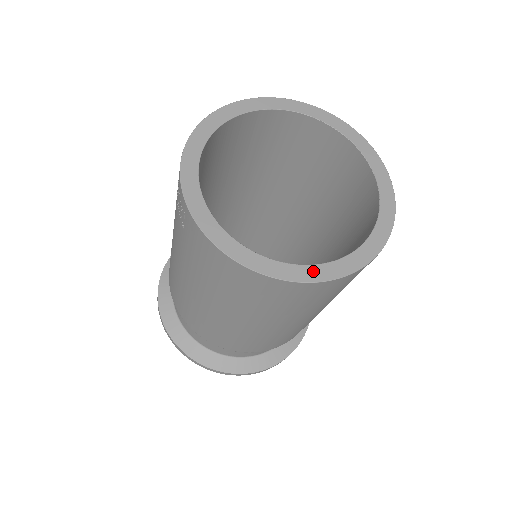
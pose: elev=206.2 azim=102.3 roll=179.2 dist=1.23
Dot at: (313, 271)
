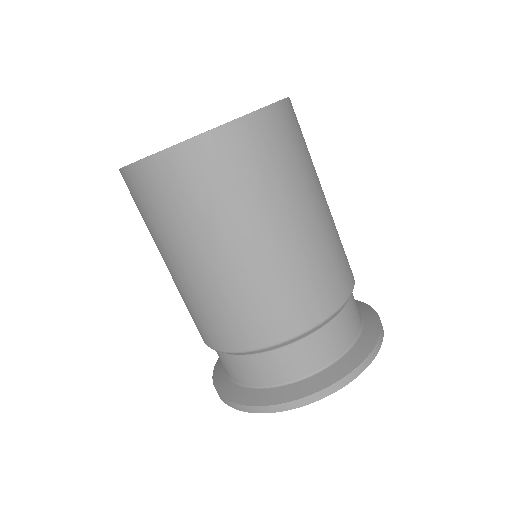
Dot at: occluded
